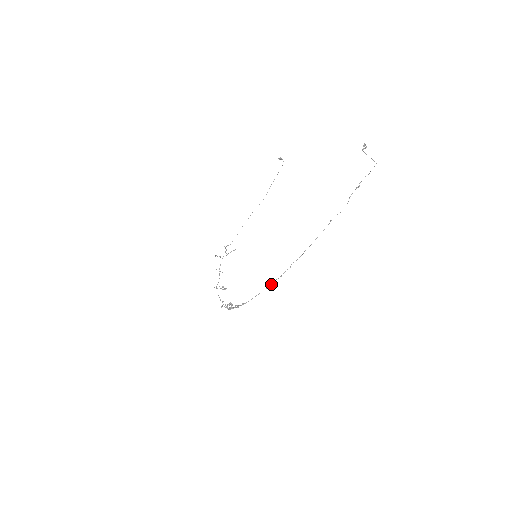
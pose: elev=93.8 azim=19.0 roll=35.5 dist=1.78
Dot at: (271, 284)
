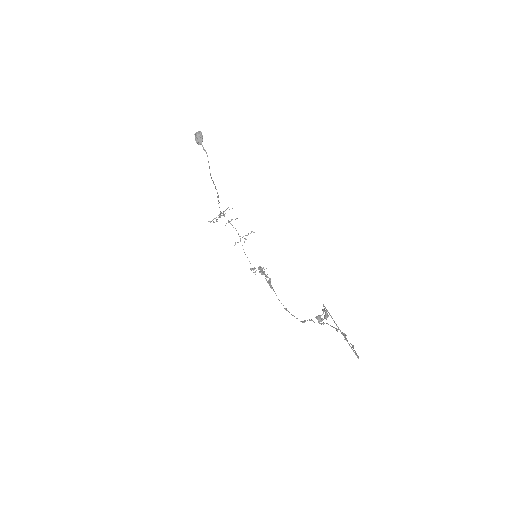
Dot at: (286, 309)
